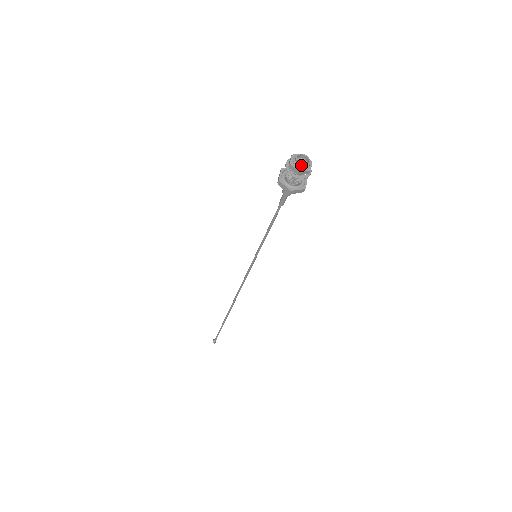
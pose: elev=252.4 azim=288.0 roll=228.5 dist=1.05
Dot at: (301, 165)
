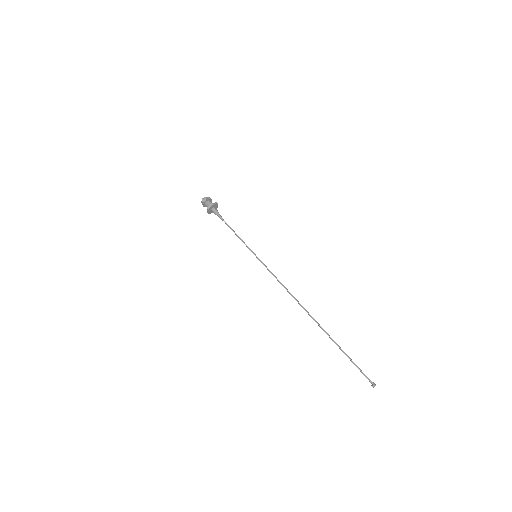
Dot at: (204, 198)
